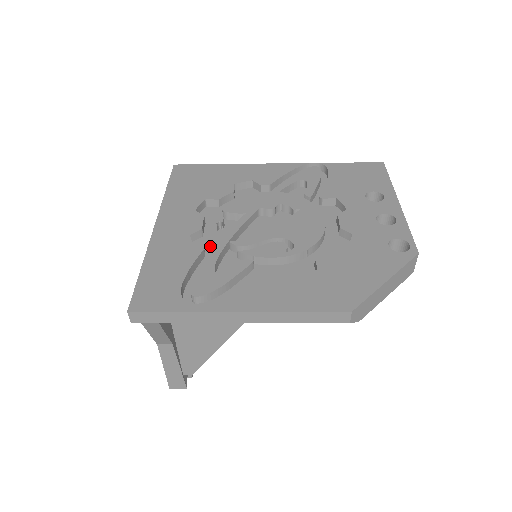
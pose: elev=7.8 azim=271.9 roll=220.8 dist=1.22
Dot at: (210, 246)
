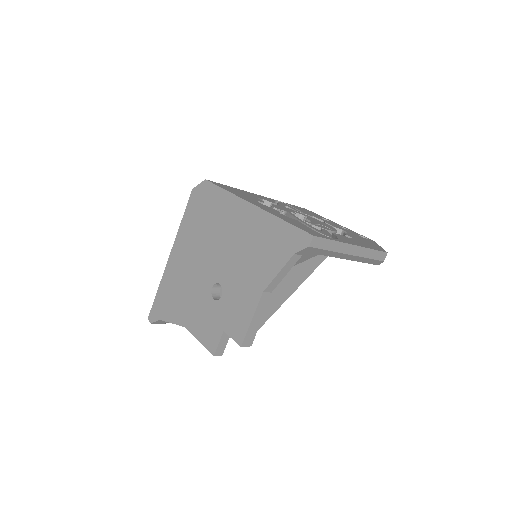
Dot at: occluded
